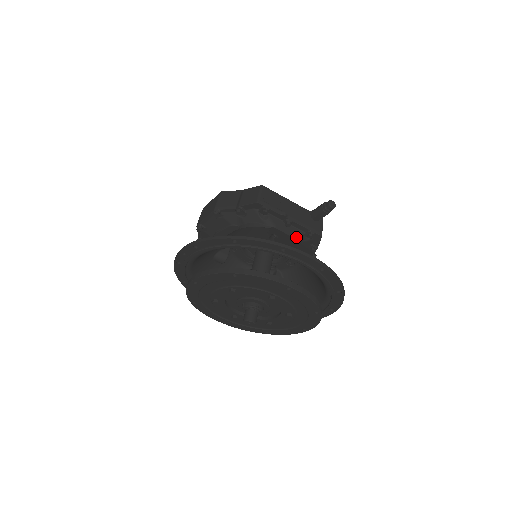
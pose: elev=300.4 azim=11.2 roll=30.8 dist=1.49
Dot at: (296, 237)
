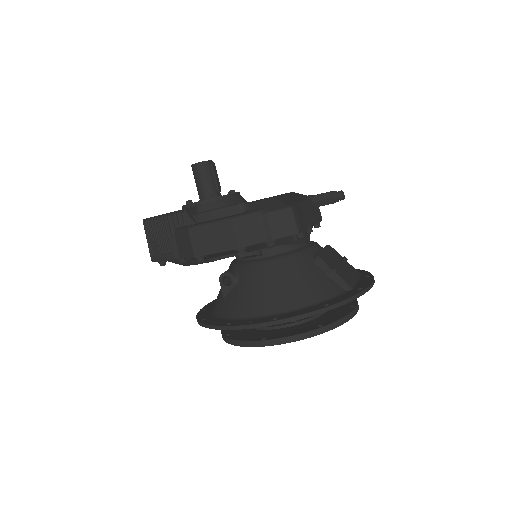
Dot at: occluded
